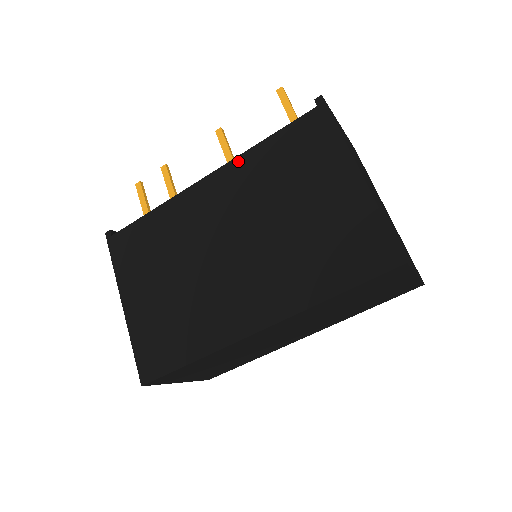
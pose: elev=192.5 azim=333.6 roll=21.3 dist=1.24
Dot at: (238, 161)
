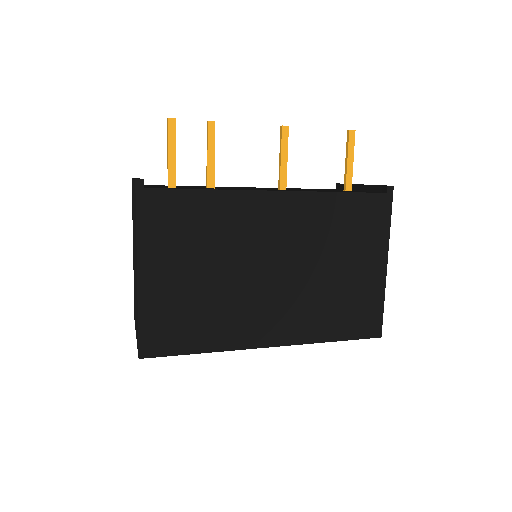
Dot at: (311, 196)
